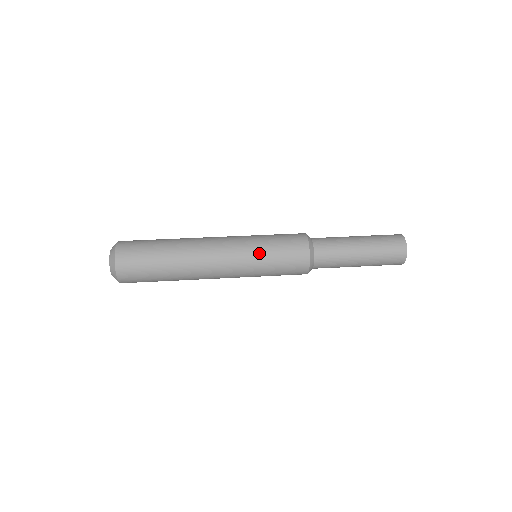
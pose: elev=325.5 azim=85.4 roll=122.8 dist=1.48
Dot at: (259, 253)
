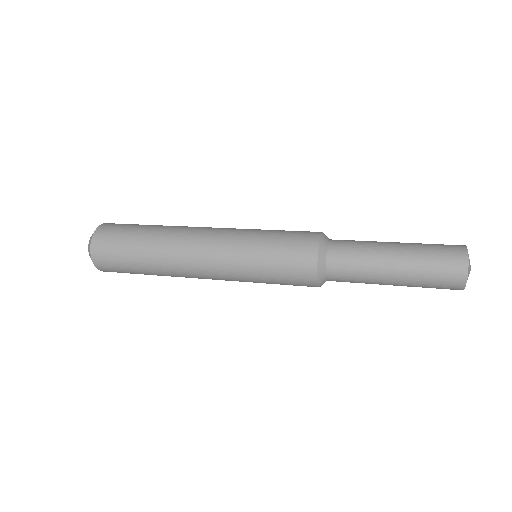
Dot at: (251, 254)
